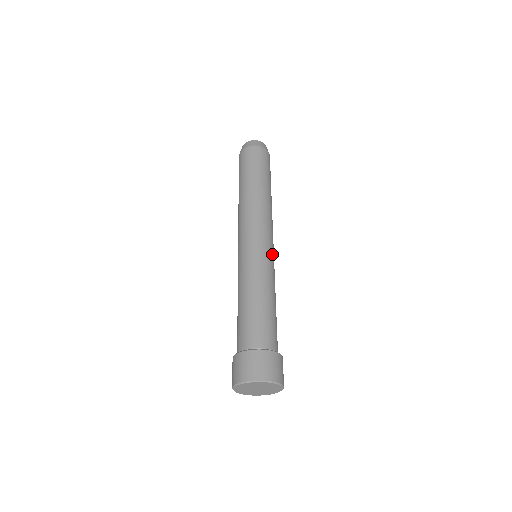
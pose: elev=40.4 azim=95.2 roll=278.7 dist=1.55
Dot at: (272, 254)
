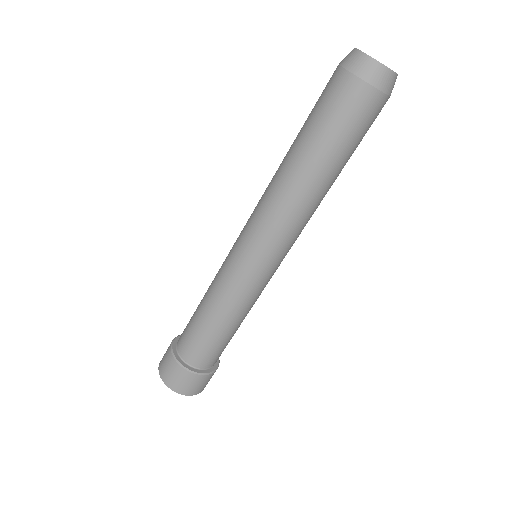
Dot at: occluded
